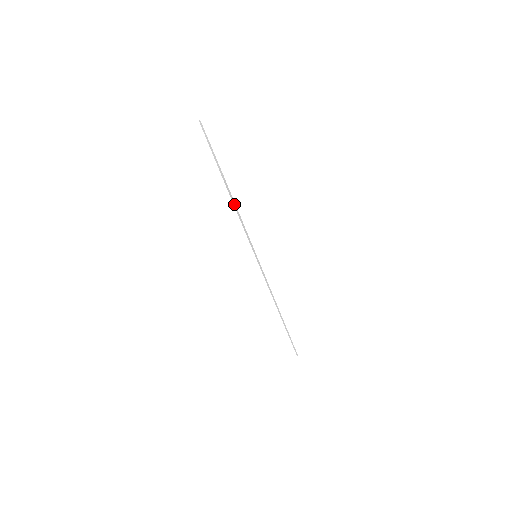
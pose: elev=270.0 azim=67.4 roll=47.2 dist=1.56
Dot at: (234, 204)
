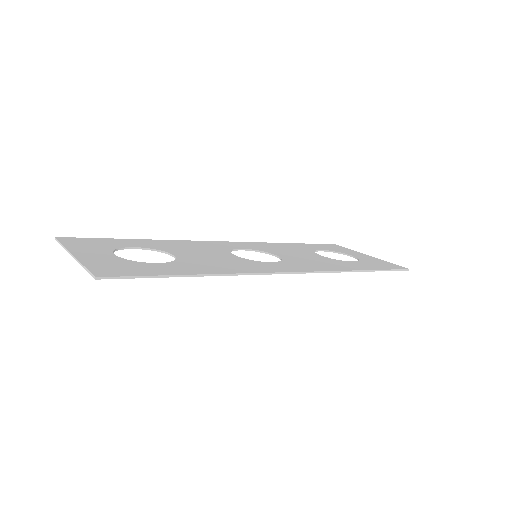
Dot at: (141, 277)
